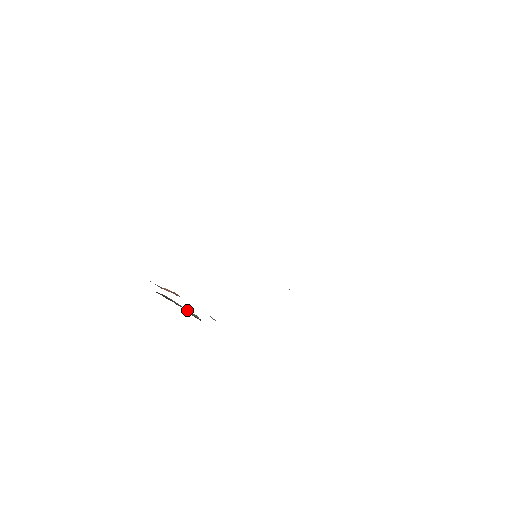
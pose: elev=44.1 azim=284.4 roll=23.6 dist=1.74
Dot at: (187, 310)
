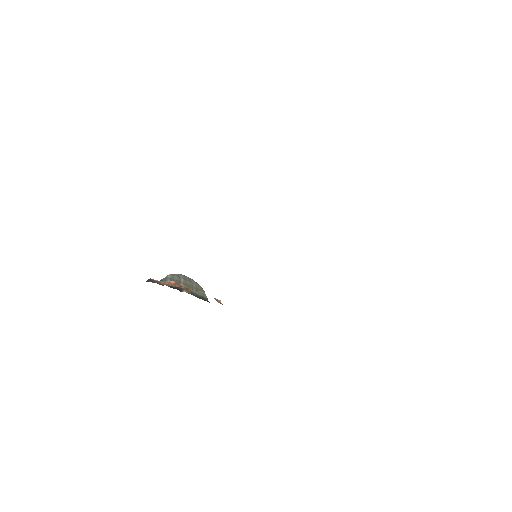
Dot at: occluded
